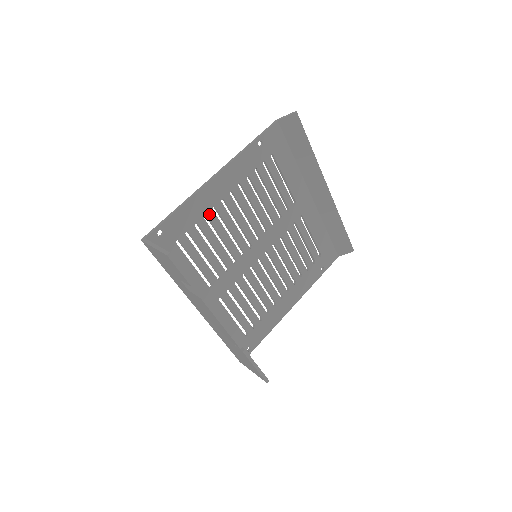
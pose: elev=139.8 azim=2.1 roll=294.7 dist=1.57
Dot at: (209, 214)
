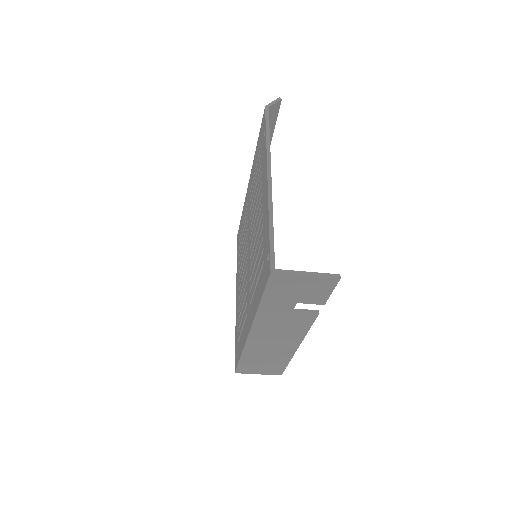
Dot at: occluded
